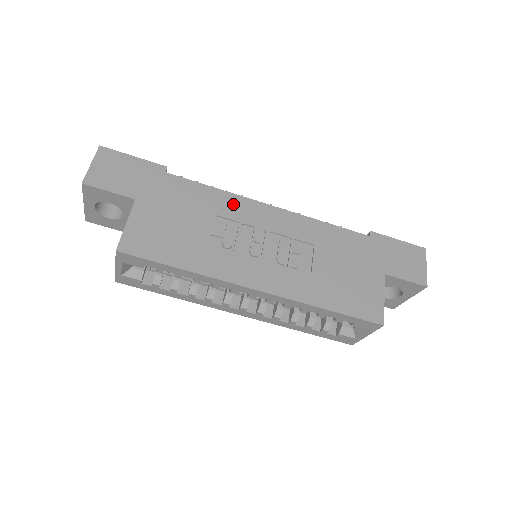
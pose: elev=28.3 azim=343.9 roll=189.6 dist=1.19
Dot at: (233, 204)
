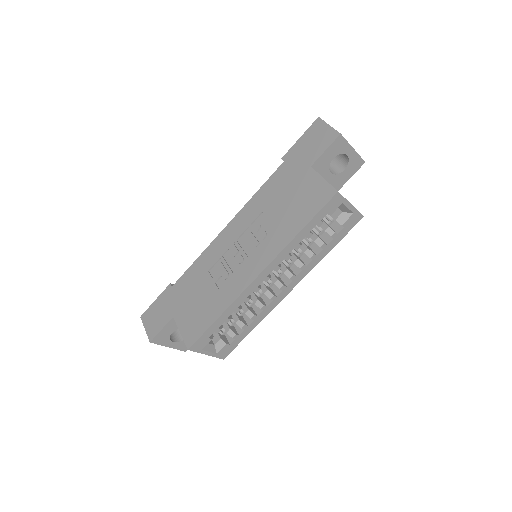
Dot at: (210, 254)
